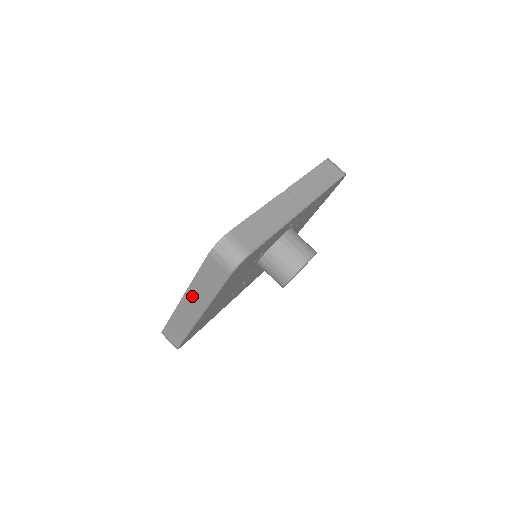
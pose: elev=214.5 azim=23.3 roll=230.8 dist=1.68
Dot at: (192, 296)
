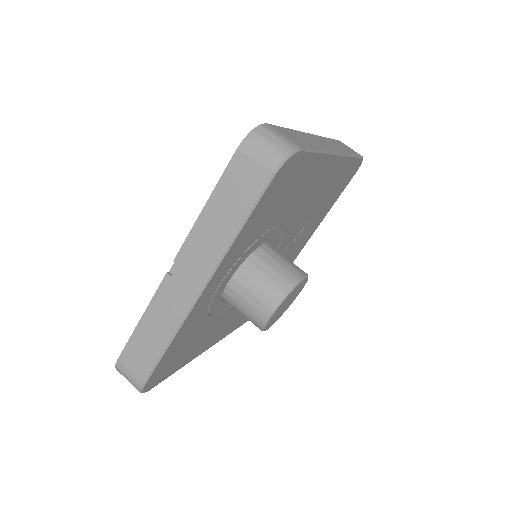
Dot at: occluded
